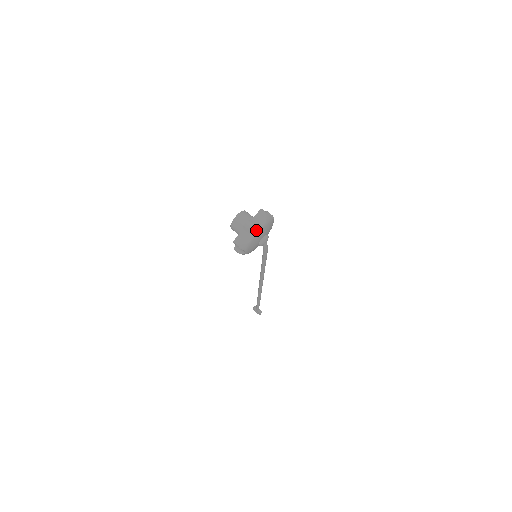
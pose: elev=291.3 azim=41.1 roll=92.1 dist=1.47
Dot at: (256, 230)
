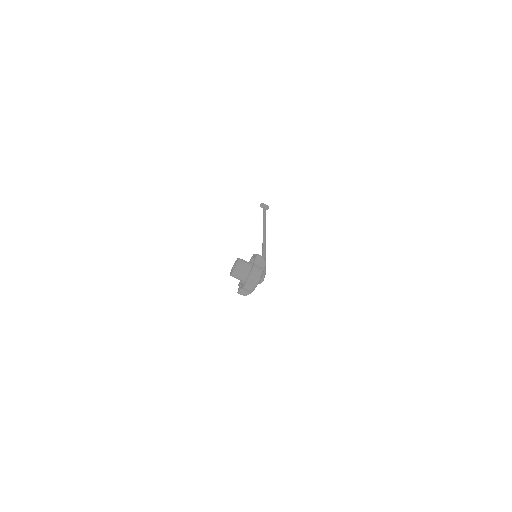
Dot at: (253, 288)
